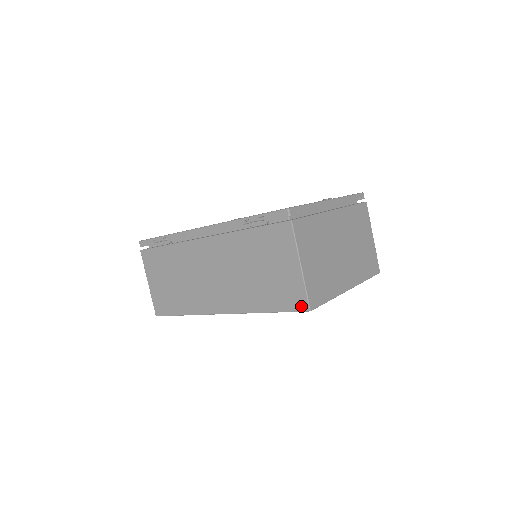
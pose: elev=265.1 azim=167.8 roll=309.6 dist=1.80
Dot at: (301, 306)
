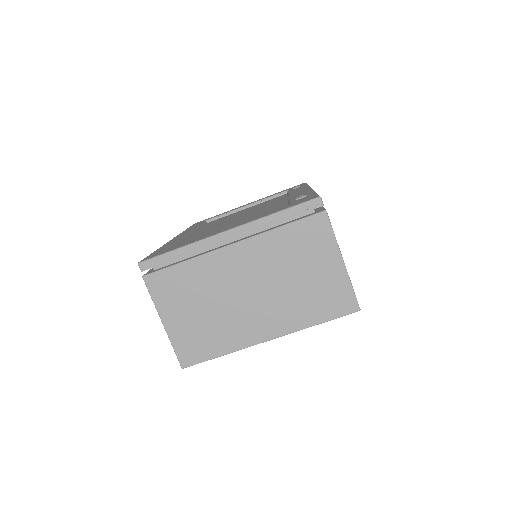
Dot at: occluded
